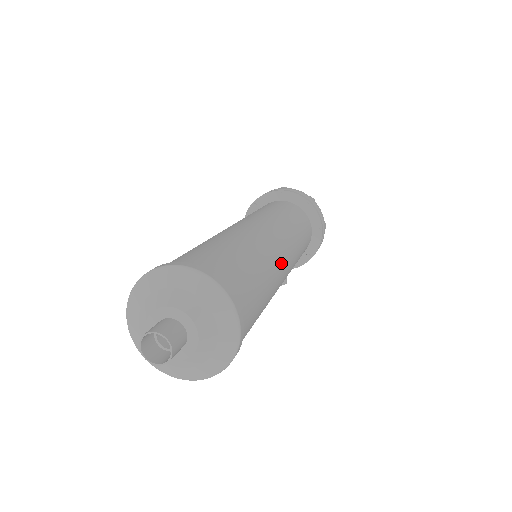
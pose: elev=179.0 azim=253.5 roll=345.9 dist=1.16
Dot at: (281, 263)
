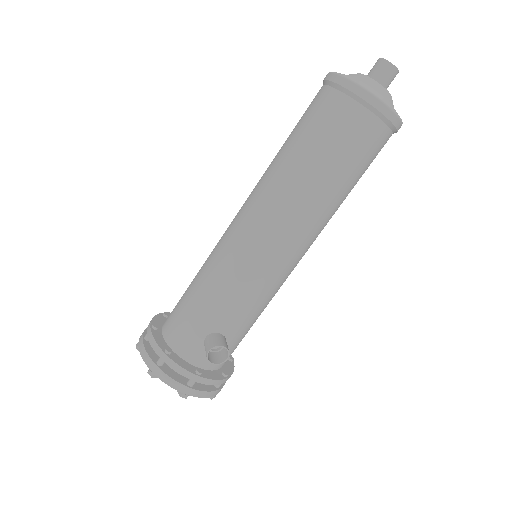
Dot at: occluded
